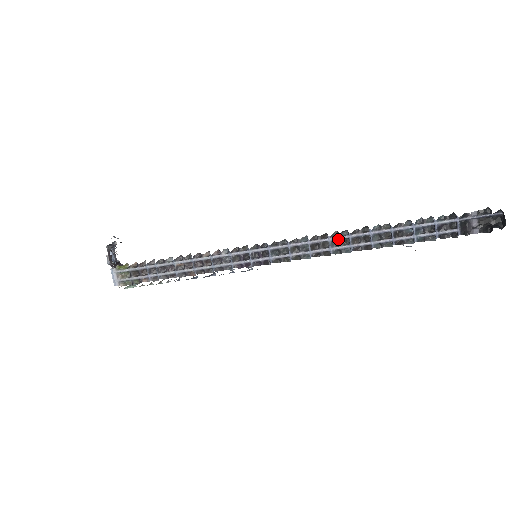
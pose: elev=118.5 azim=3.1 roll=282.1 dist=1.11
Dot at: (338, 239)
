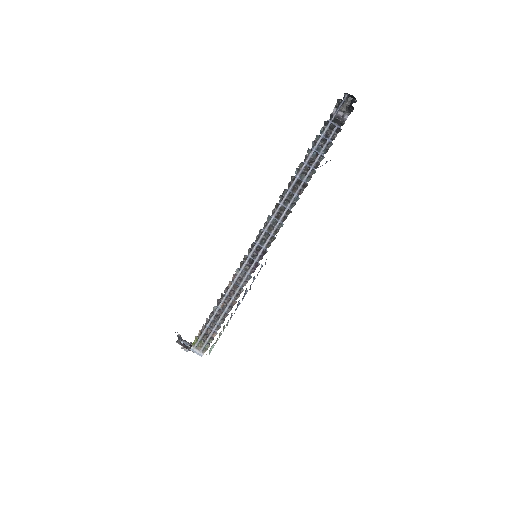
Dot at: (285, 199)
